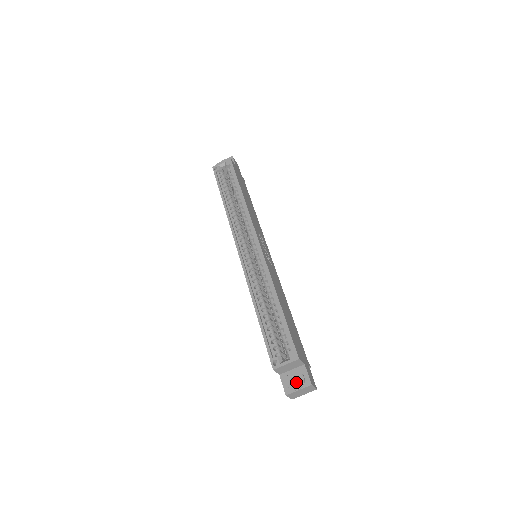
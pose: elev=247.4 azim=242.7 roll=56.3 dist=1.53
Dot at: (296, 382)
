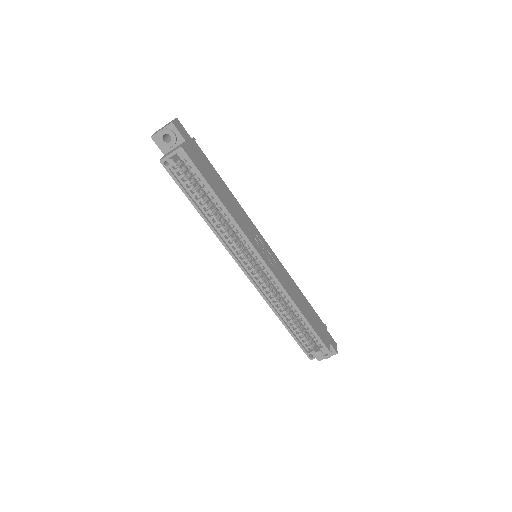
Dot at: occluded
